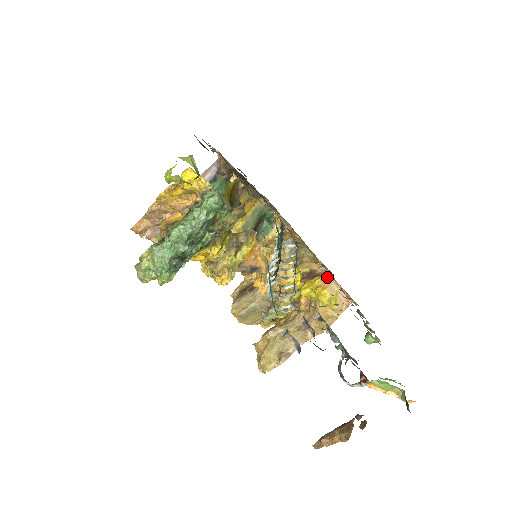
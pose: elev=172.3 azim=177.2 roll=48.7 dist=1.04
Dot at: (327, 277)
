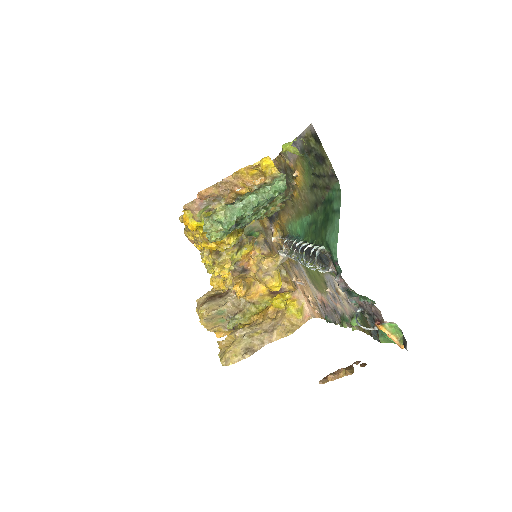
Dot at: (297, 293)
